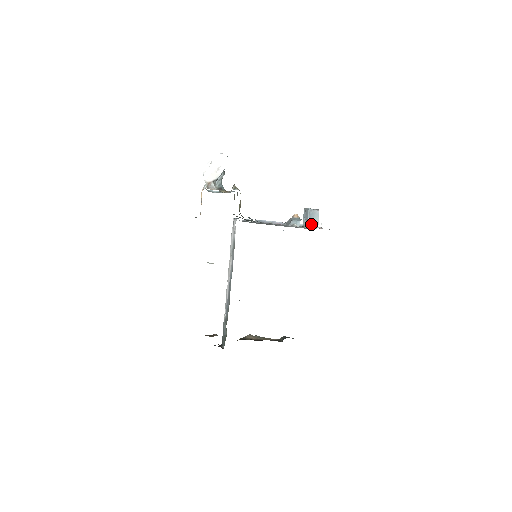
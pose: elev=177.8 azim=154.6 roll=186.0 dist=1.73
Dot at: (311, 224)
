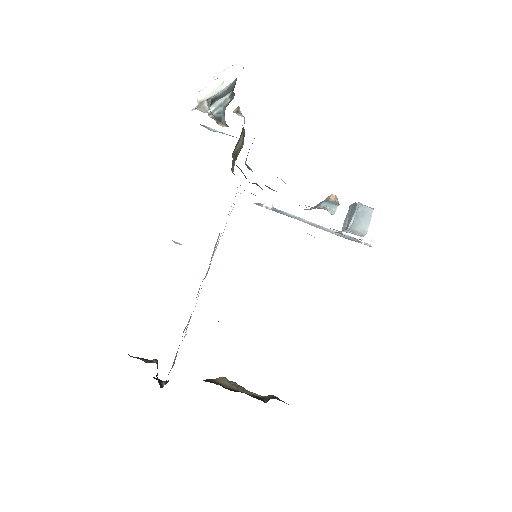
Dot at: (355, 228)
